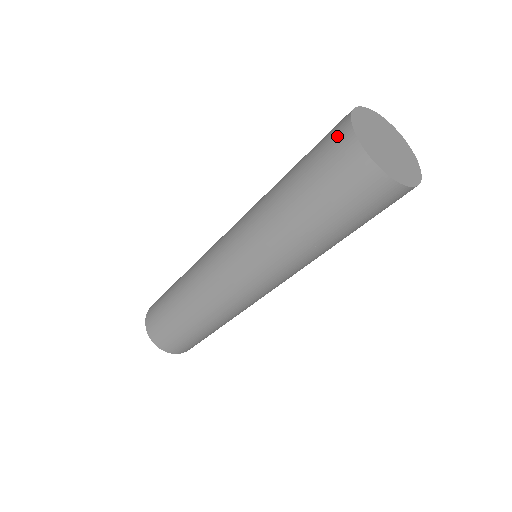
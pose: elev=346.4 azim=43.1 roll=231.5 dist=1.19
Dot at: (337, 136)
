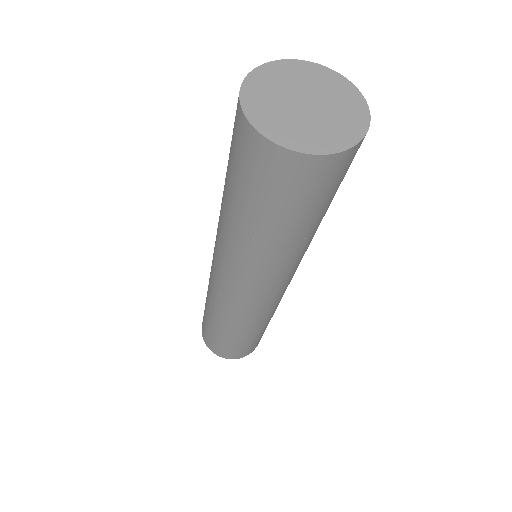
Dot at: occluded
